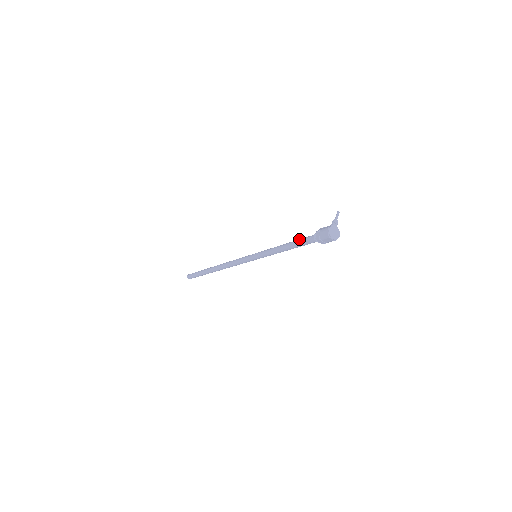
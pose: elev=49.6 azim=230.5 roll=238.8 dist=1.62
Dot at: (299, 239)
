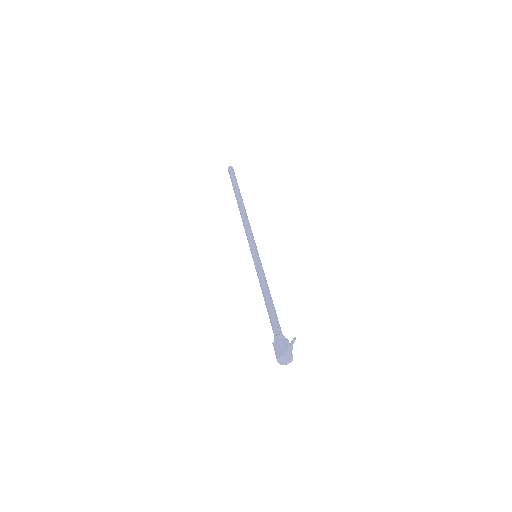
Dot at: (270, 315)
